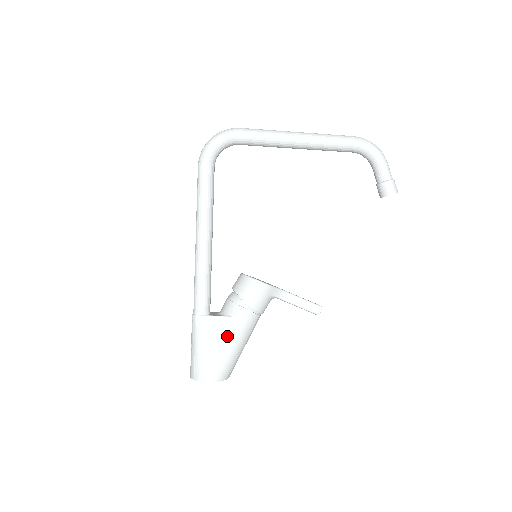
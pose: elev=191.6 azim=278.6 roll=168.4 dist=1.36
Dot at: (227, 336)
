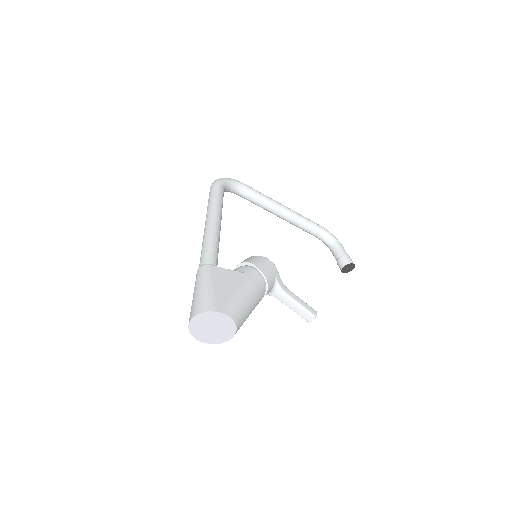
Dot at: (241, 284)
